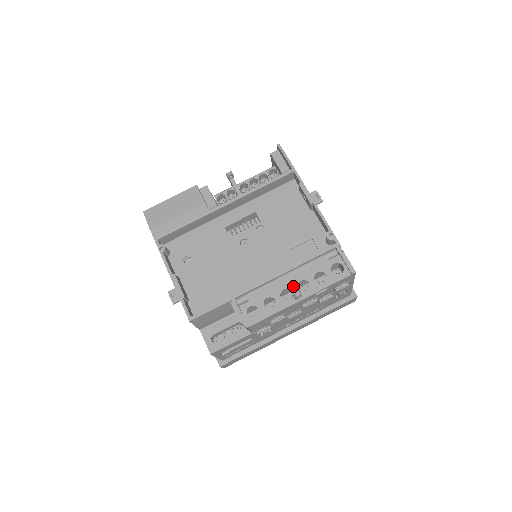
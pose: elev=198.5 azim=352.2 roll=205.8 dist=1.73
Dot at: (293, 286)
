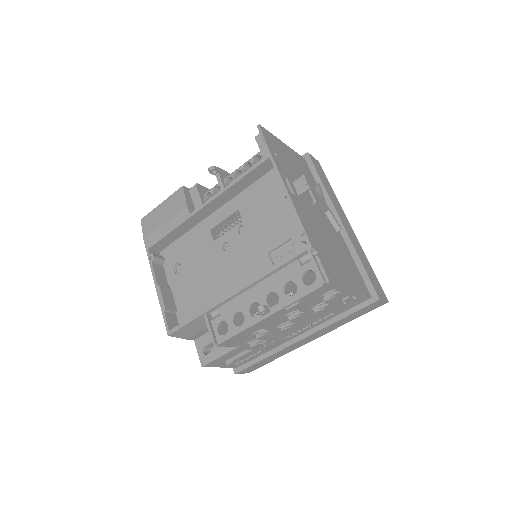
Dot at: (262, 299)
